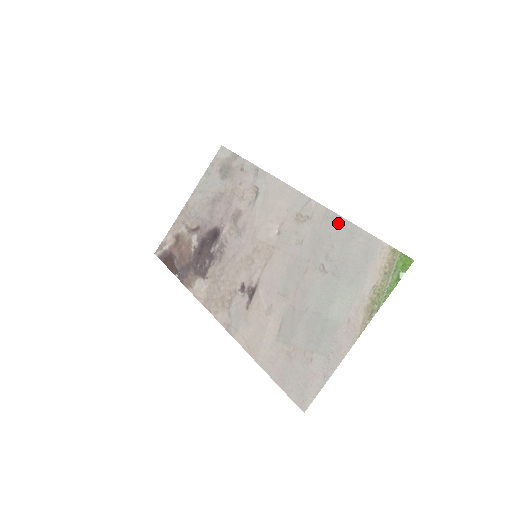
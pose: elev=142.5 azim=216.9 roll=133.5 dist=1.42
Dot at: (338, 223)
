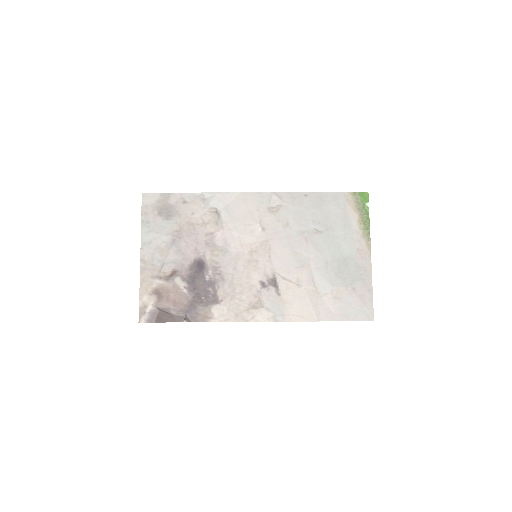
Dot at: (306, 197)
